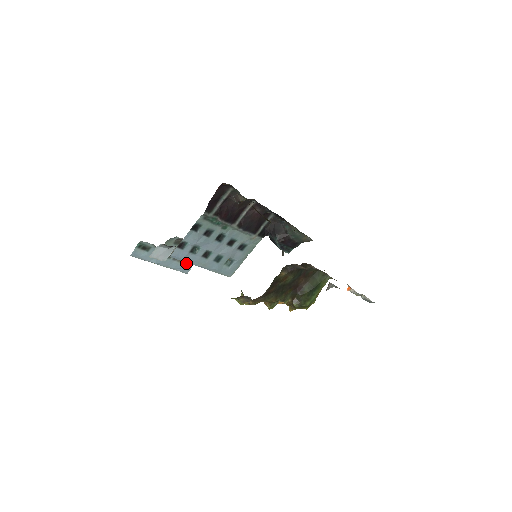
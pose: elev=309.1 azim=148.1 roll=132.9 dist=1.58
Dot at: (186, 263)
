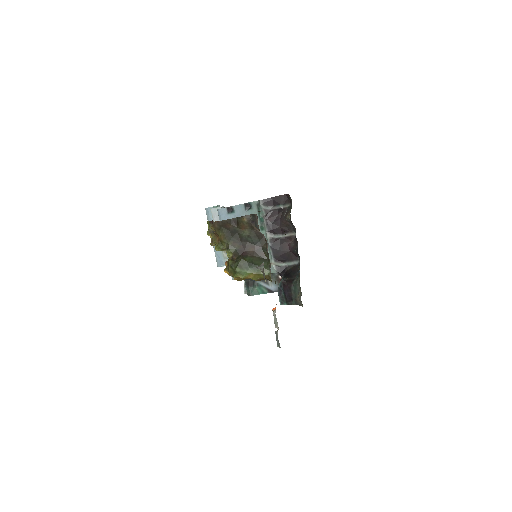
Dot at: (225, 258)
